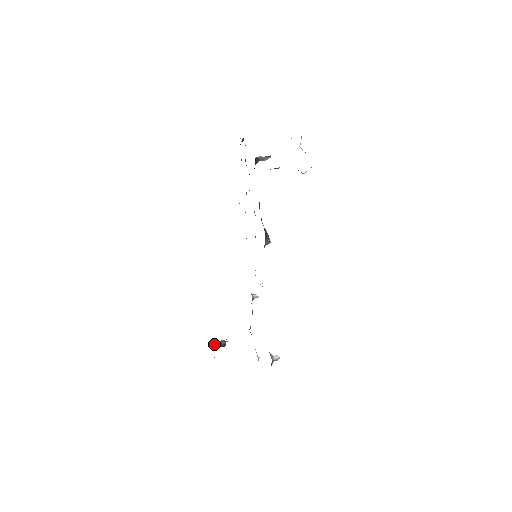
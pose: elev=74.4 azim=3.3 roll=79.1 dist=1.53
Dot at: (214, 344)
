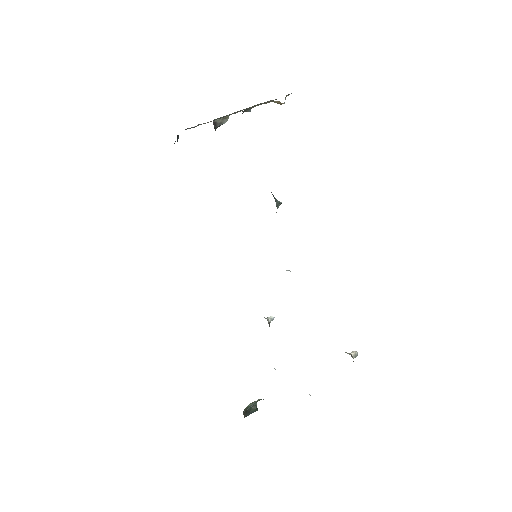
Dot at: (243, 413)
